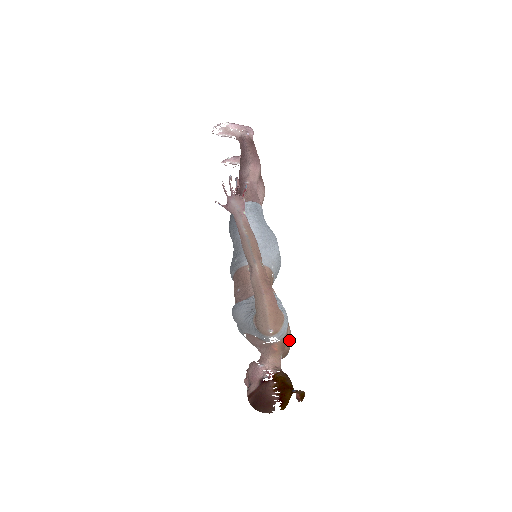
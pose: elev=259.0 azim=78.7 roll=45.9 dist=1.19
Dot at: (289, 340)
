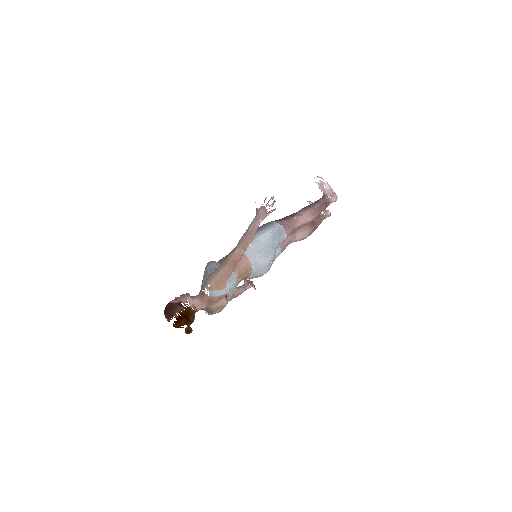
Dot at: (219, 307)
